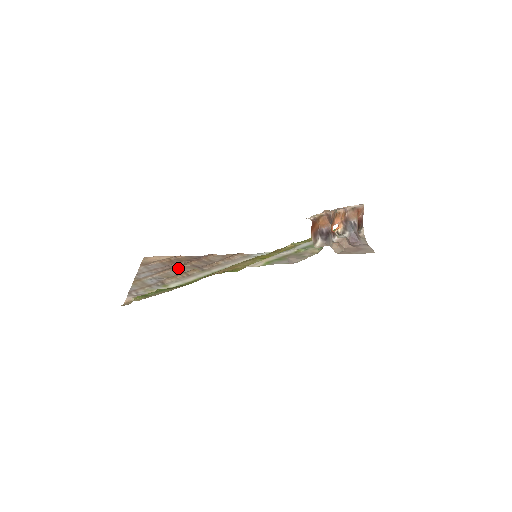
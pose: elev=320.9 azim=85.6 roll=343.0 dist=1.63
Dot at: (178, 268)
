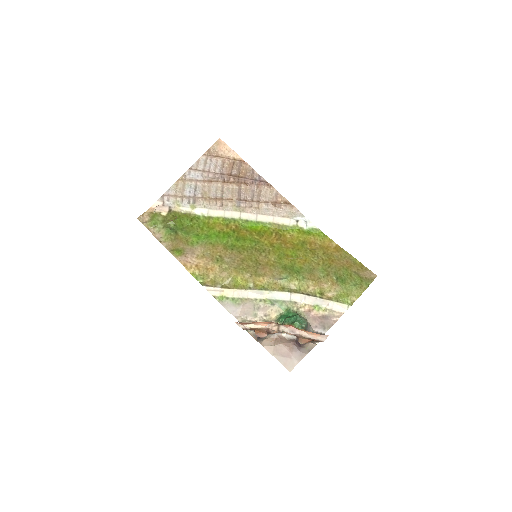
Dot at: (225, 185)
